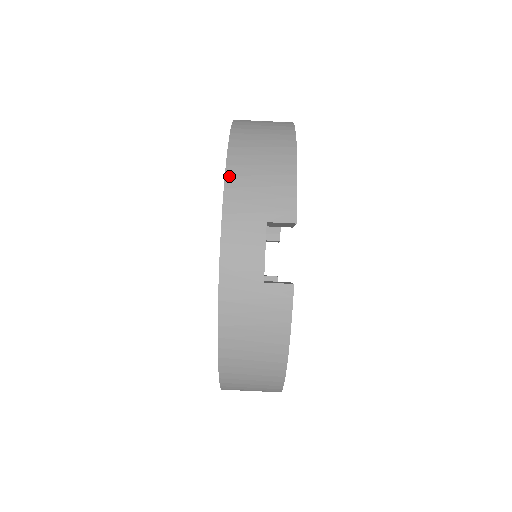
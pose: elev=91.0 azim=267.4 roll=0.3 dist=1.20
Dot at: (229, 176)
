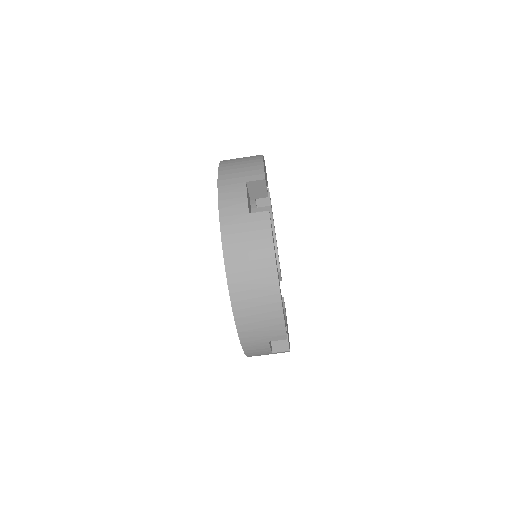
Dot at: (238, 326)
